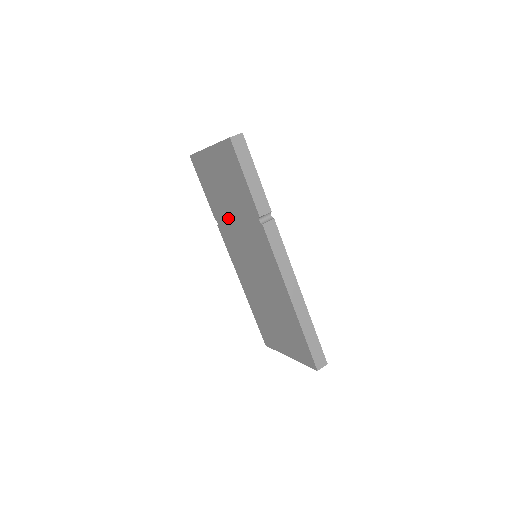
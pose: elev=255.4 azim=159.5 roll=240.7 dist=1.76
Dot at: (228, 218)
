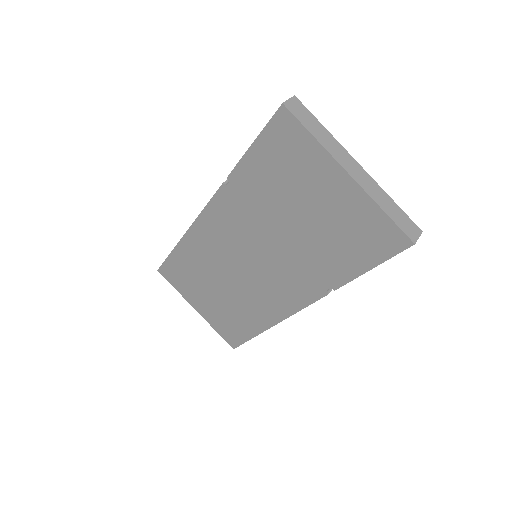
Dot at: (265, 217)
